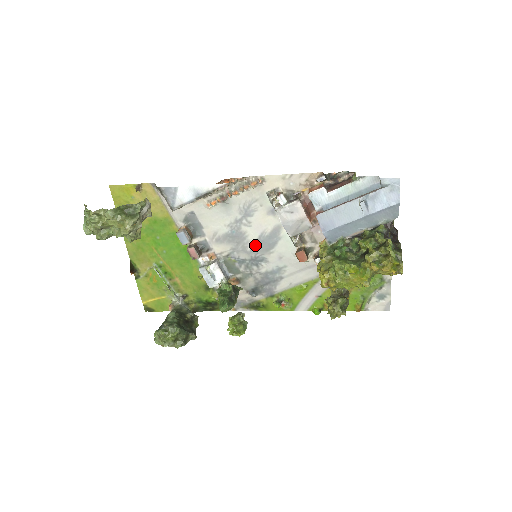
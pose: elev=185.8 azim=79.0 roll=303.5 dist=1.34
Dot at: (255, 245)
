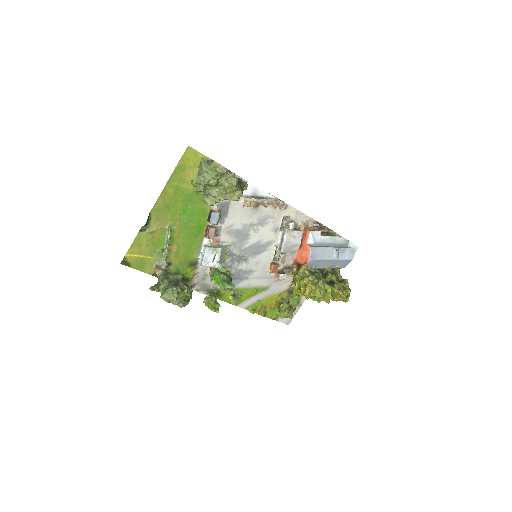
Dot at: (249, 247)
